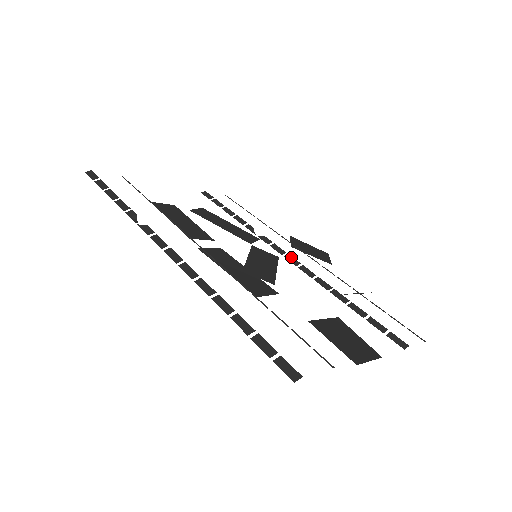
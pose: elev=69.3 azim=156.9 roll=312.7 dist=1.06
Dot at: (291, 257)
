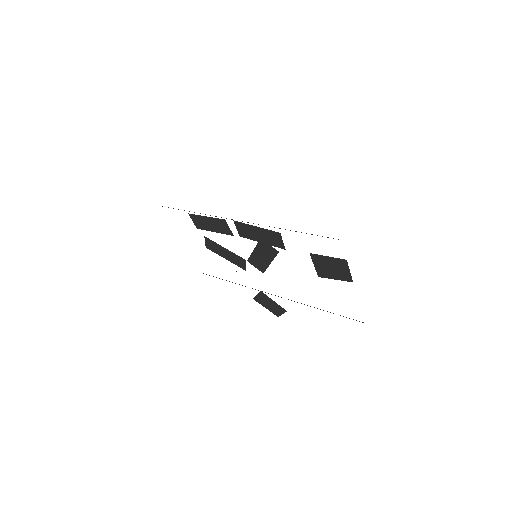
Dot at: occluded
